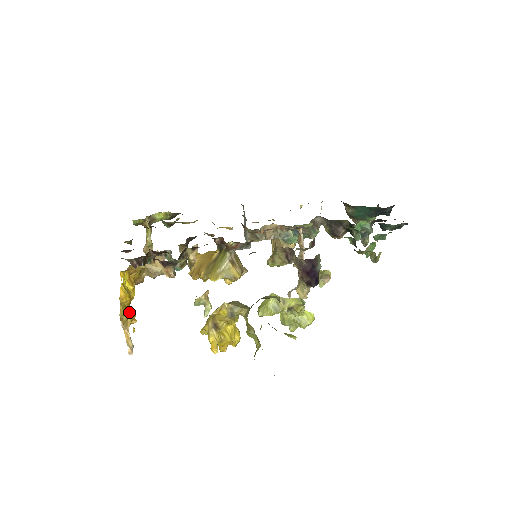
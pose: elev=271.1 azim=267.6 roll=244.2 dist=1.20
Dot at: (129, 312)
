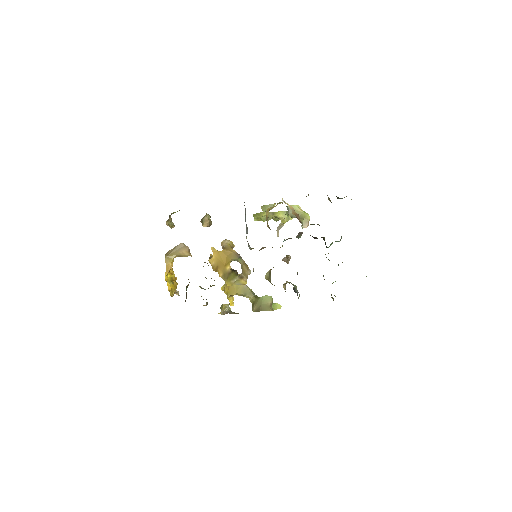
Dot at: (174, 288)
